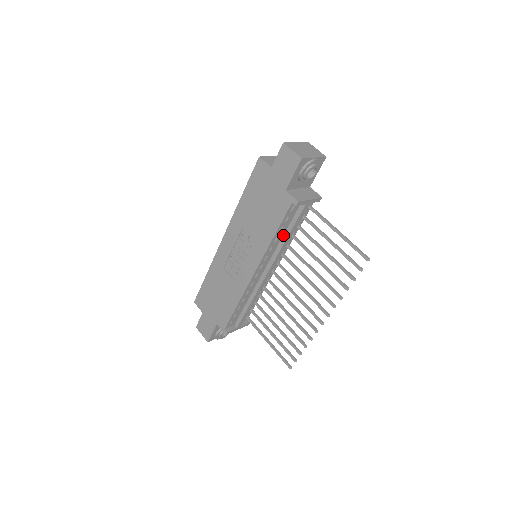
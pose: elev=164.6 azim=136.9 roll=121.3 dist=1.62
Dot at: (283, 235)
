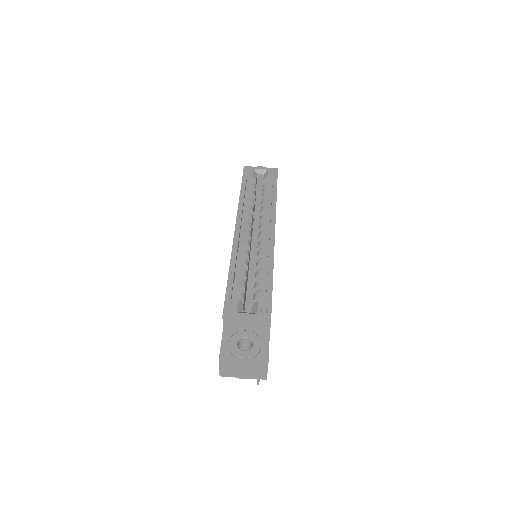
Dot at: occluded
